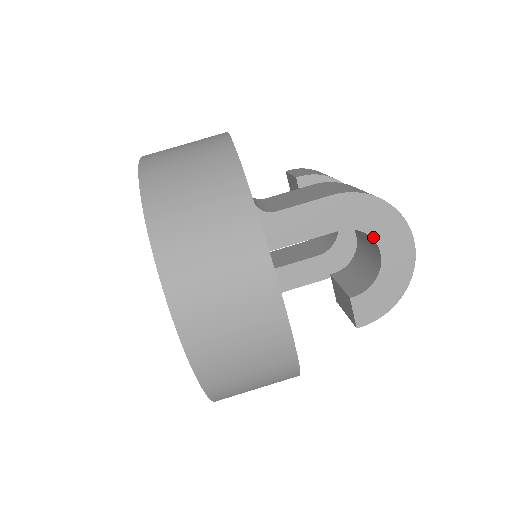
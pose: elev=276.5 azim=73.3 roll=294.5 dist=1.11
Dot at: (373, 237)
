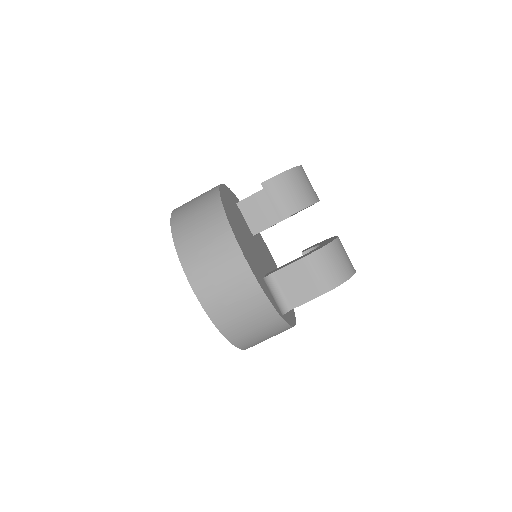
Dot at: occluded
